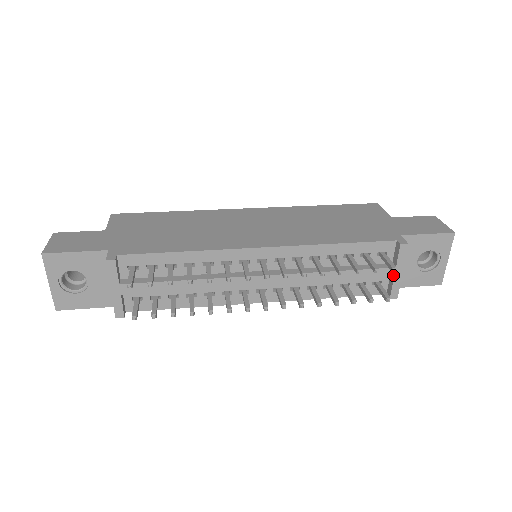
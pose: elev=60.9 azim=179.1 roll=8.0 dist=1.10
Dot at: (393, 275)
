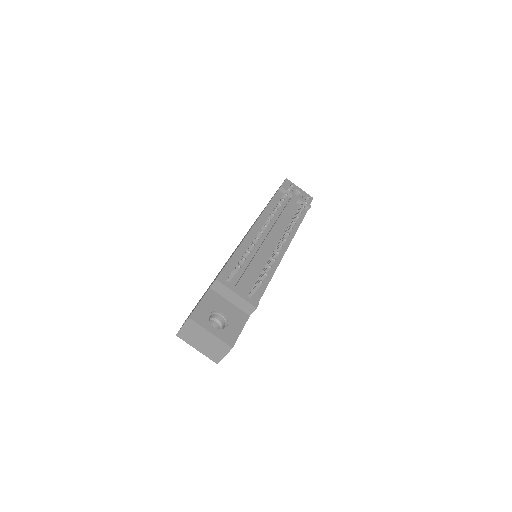
Dot at: (297, 198)
